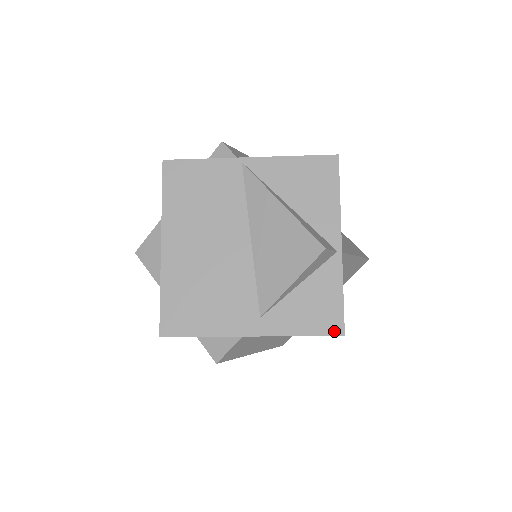
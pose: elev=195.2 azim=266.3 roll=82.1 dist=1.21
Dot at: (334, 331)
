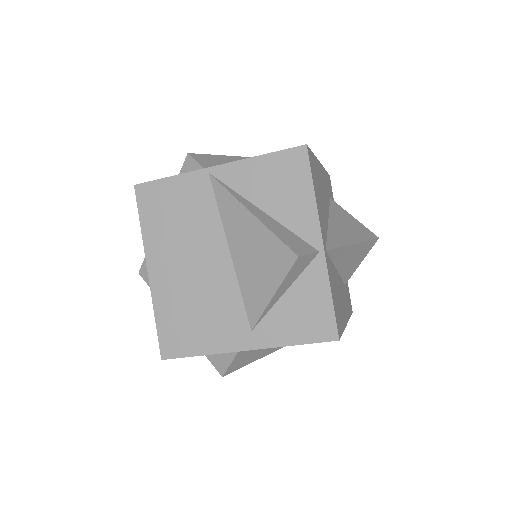
Dot at: (327, 337)
